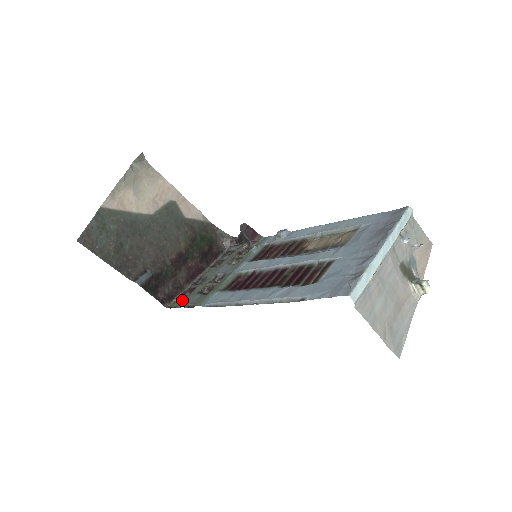
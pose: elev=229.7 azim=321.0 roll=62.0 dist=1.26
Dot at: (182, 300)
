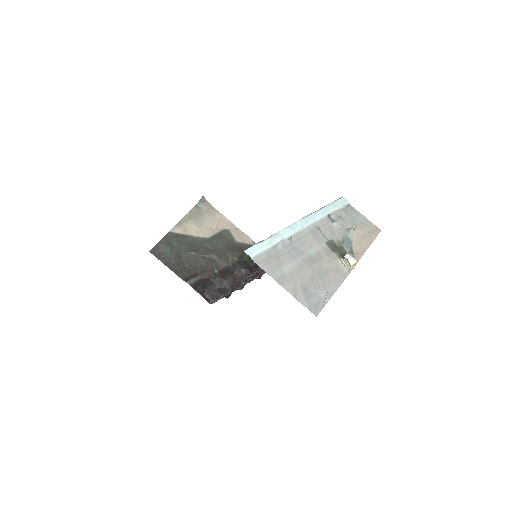
Dot at: occluded
